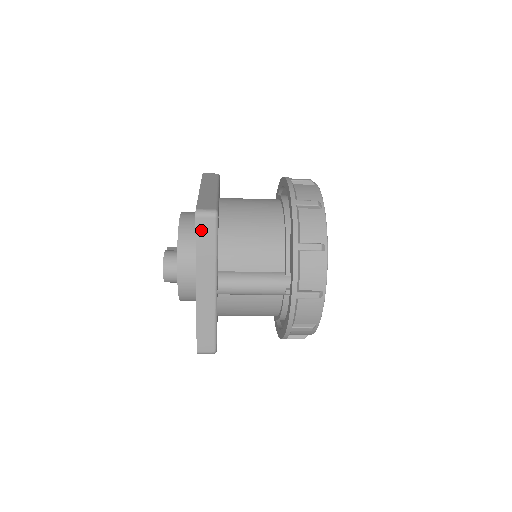
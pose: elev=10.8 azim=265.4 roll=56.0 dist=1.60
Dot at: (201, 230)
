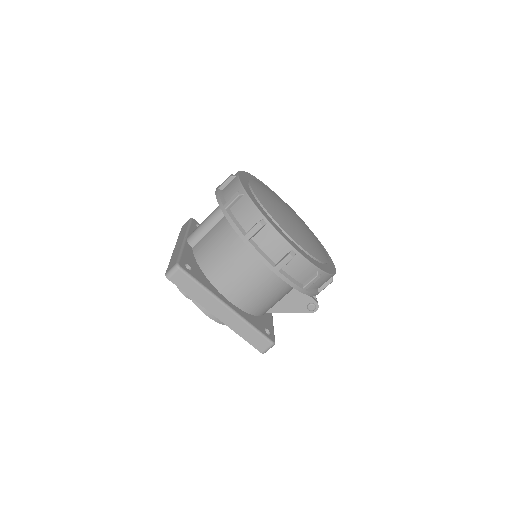
Dot at: occluded
